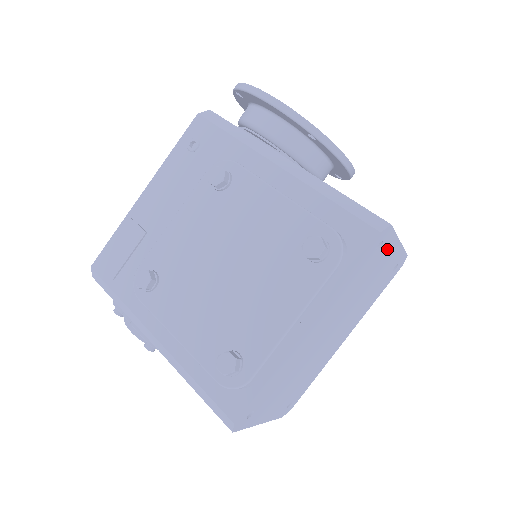
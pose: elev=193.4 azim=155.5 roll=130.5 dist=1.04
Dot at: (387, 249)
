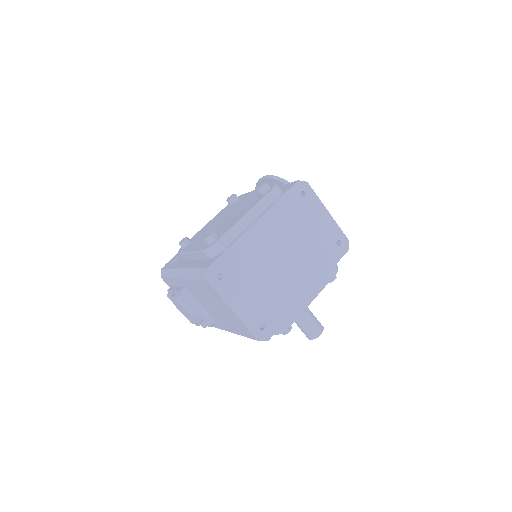
Dot at: (315, 207)
